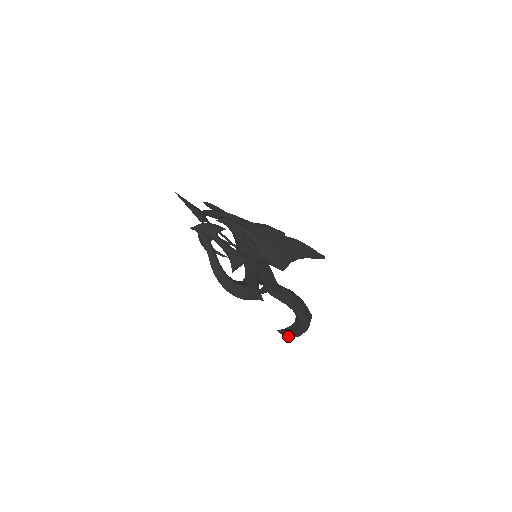
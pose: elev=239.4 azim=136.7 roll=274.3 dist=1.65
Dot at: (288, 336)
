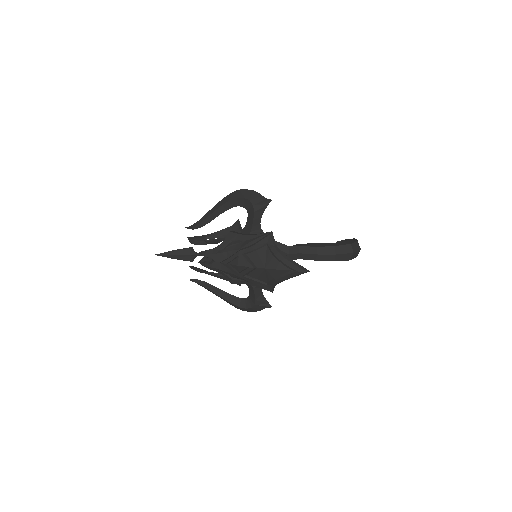
Dot at: occluded
